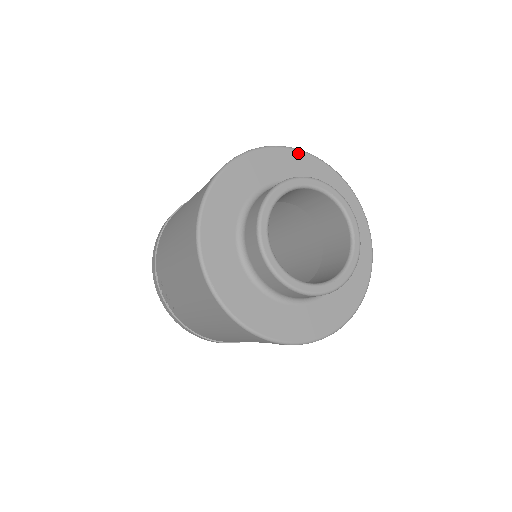
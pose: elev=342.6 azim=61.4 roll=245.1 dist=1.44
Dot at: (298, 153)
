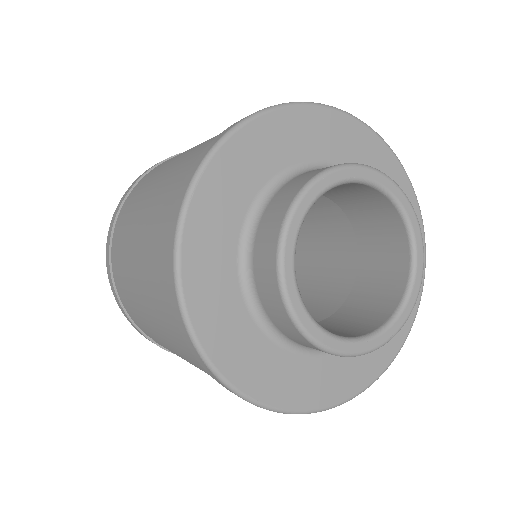
Dot at: (257, 123)
